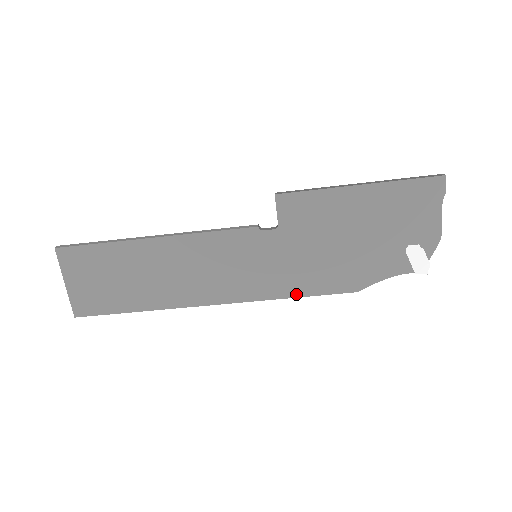
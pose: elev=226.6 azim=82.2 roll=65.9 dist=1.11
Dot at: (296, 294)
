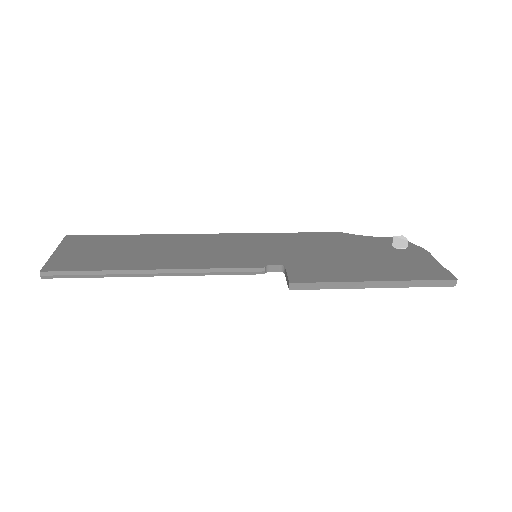
Dot at: occluded
